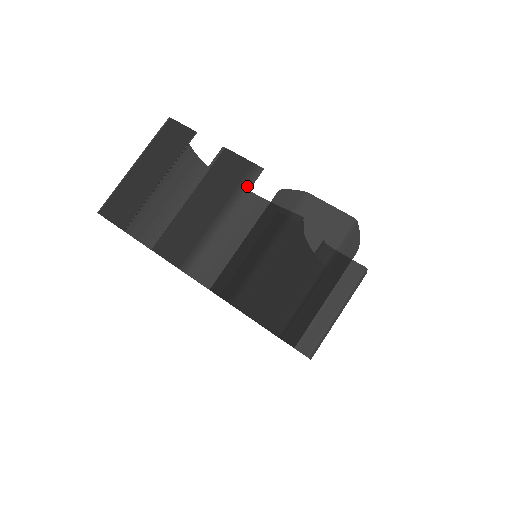
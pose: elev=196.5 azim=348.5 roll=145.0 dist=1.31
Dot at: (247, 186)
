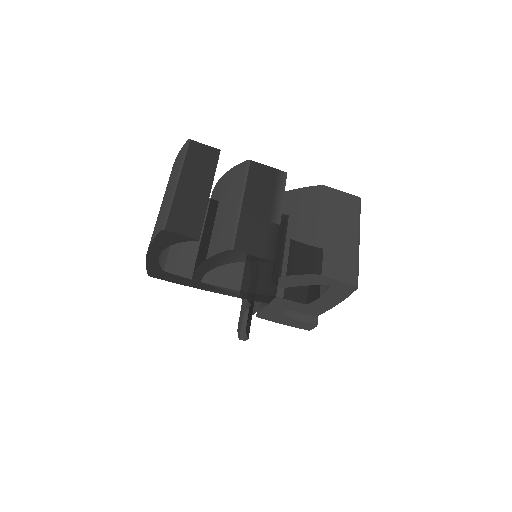
Dot at: (282, 187)
